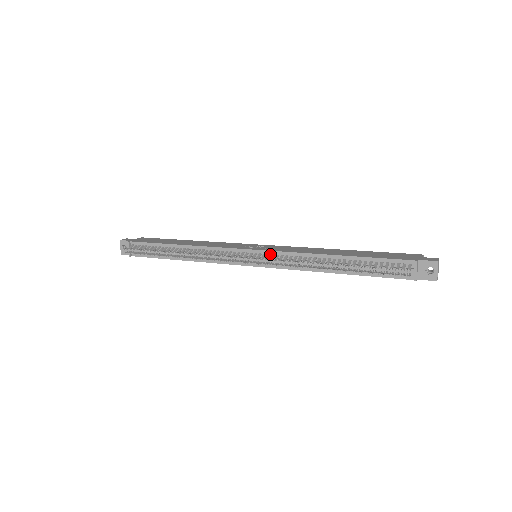
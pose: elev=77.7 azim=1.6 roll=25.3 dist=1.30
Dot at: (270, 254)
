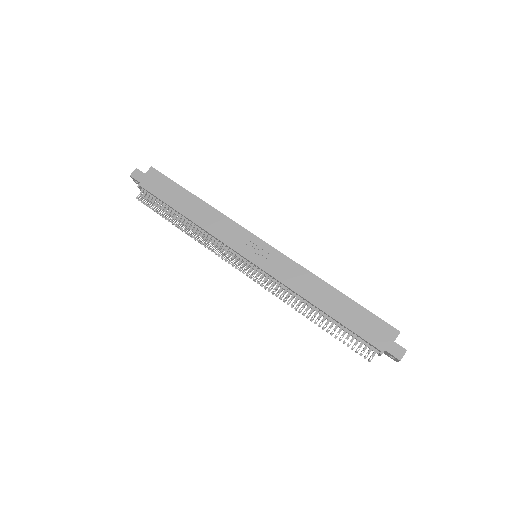
Dot at: (265, 273)
